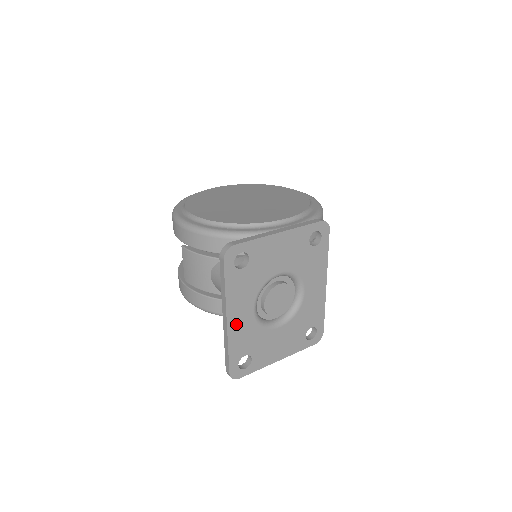
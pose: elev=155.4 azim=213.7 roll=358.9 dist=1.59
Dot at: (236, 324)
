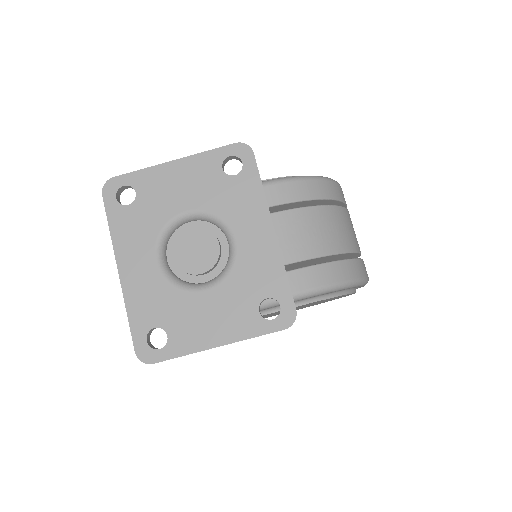
Dot at: (133, 278)
